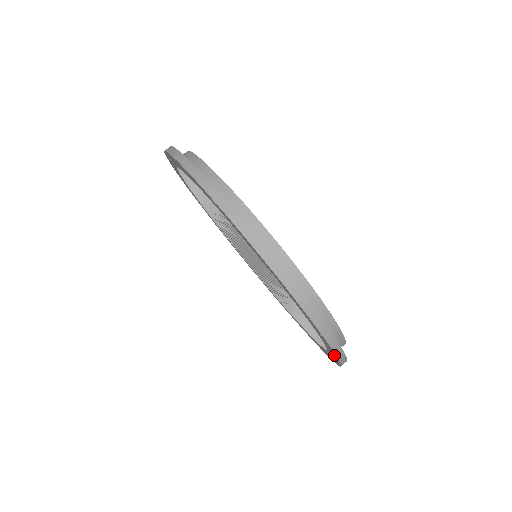
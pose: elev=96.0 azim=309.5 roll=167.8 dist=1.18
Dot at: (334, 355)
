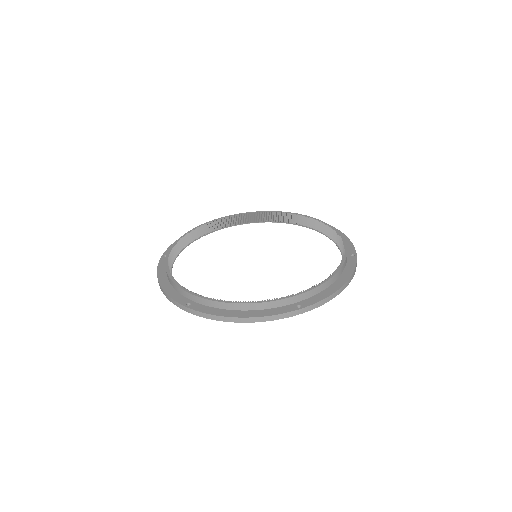
Dot at: occluded
